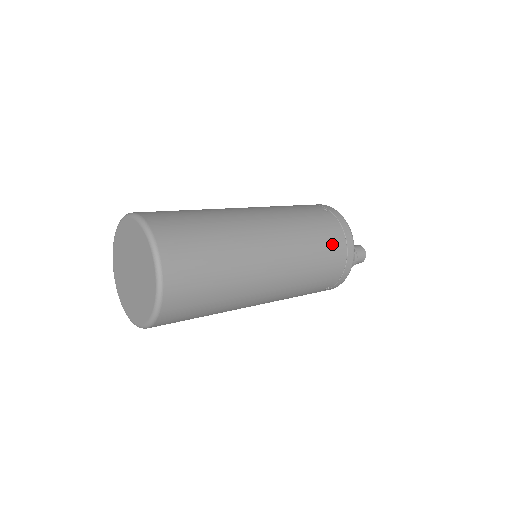
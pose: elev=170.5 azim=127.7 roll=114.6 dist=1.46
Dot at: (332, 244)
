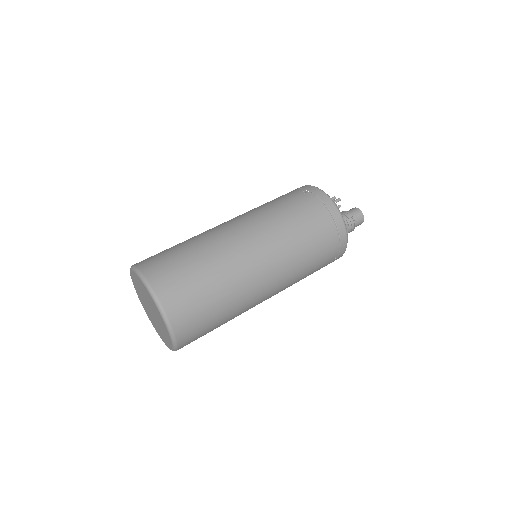
Dot at: (317, 223)
